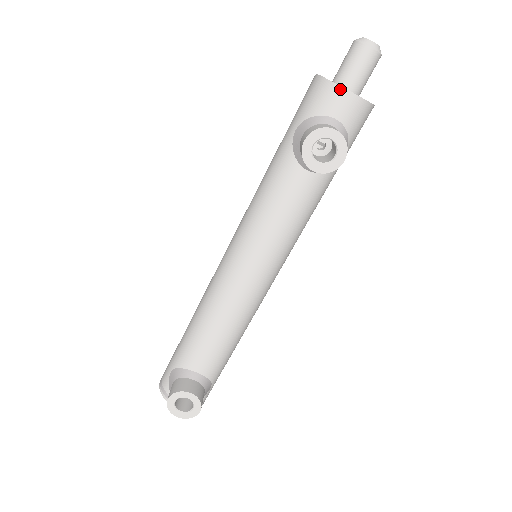
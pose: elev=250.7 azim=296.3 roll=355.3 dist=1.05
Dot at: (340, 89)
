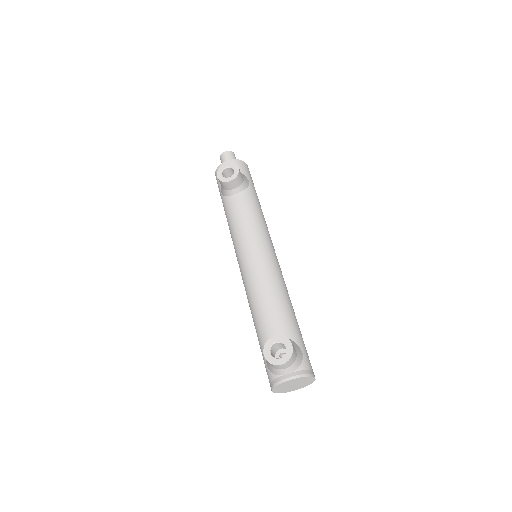
Dot at: (222, 164)
